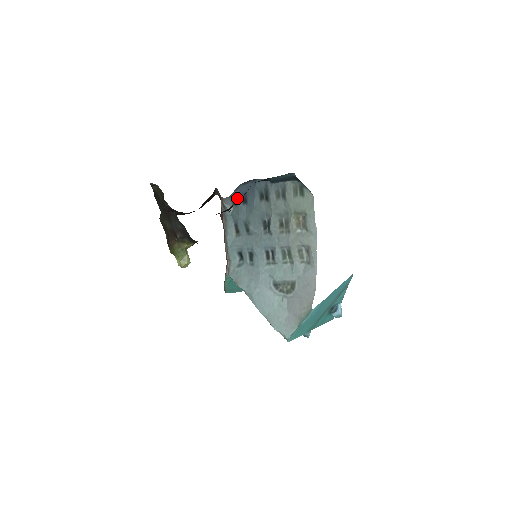
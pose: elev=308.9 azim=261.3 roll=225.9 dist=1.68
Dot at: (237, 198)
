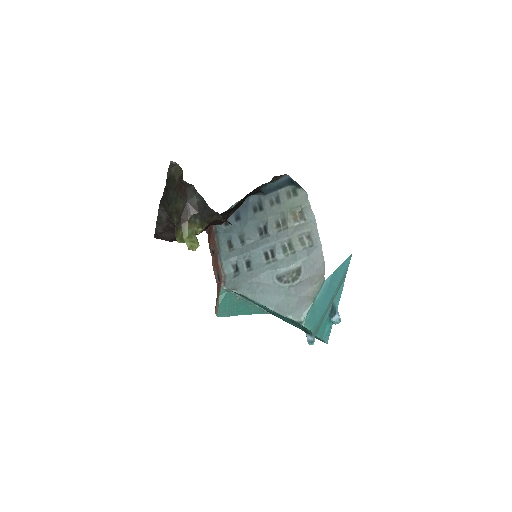
Dot at: (229, 218)
